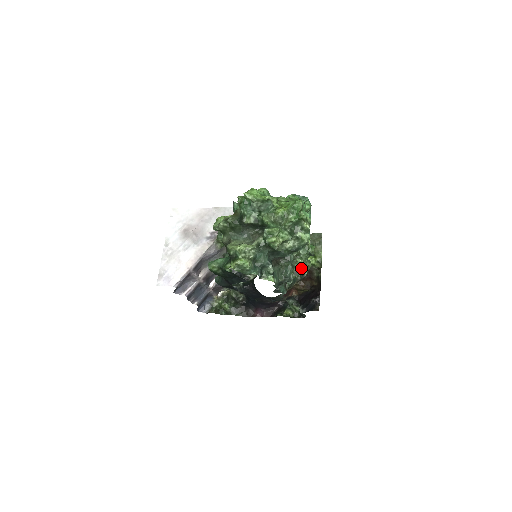
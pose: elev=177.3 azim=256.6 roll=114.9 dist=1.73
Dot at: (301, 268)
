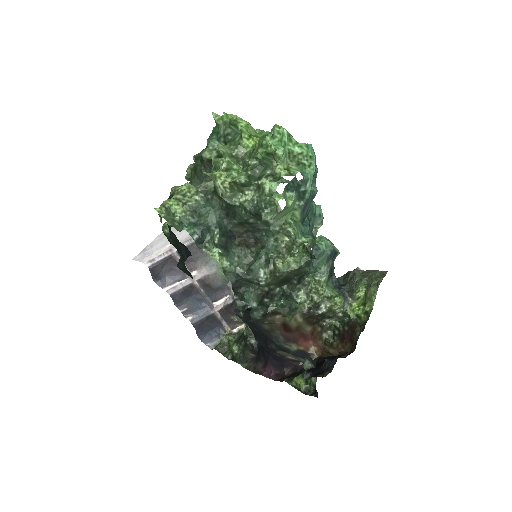
Dot at: (286, 270)
